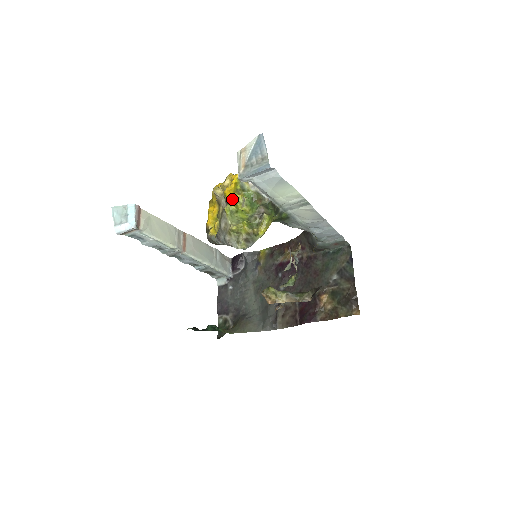
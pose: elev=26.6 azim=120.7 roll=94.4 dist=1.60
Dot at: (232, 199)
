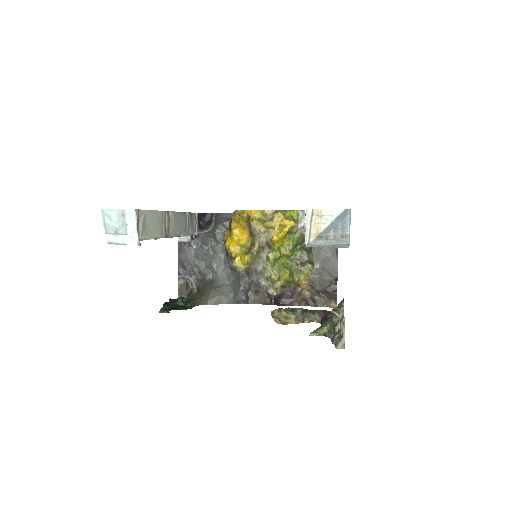
Dot at: (276, 243)
